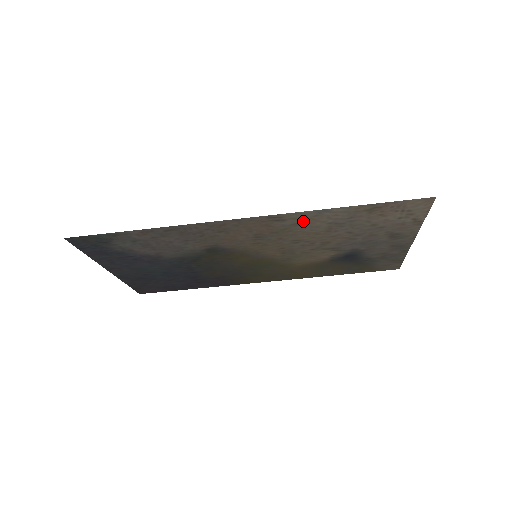
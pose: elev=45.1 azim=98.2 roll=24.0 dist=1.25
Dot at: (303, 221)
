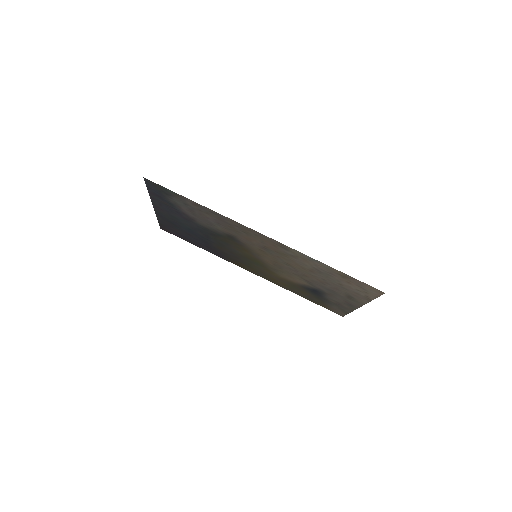
Dot at: (299, 257)
